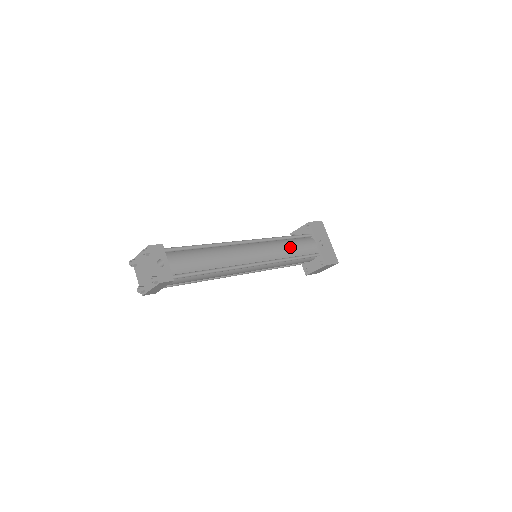
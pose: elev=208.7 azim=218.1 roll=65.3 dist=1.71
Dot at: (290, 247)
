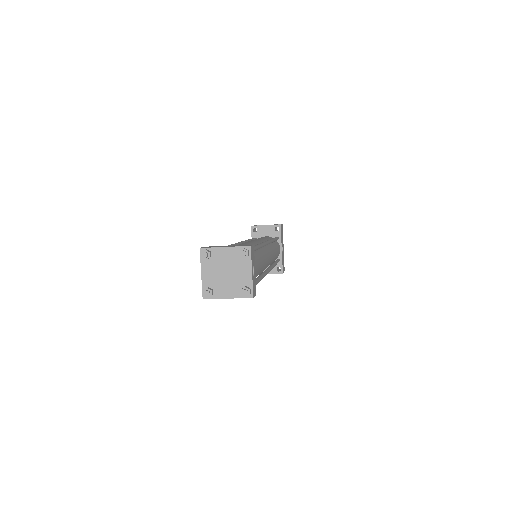
Dot at: (276, 252)
